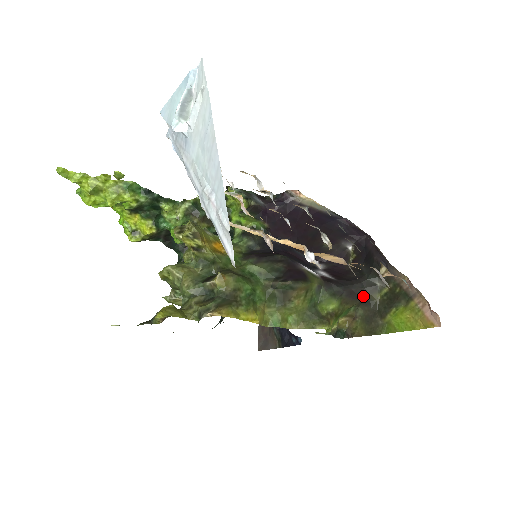
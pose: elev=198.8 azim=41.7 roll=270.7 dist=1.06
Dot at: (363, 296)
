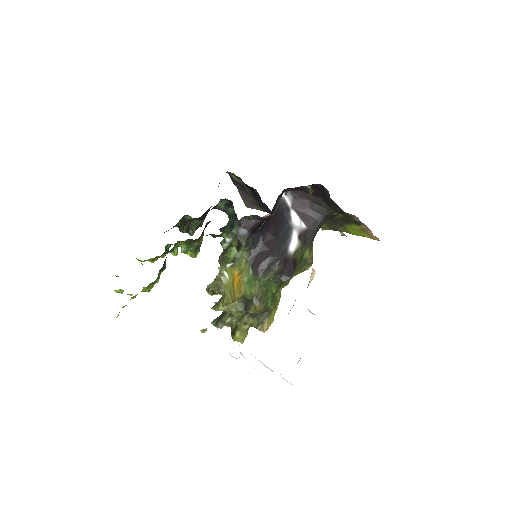
Dot at: occluded
